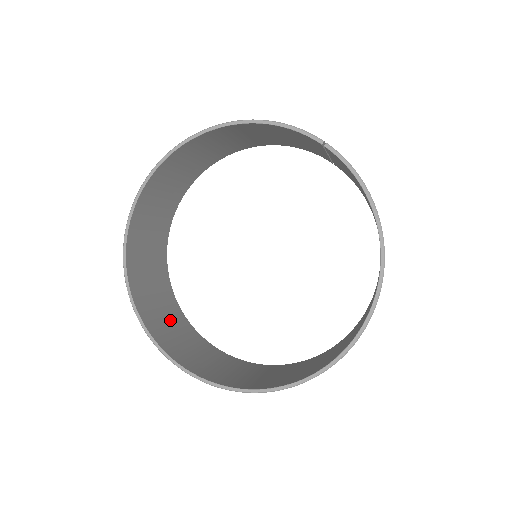
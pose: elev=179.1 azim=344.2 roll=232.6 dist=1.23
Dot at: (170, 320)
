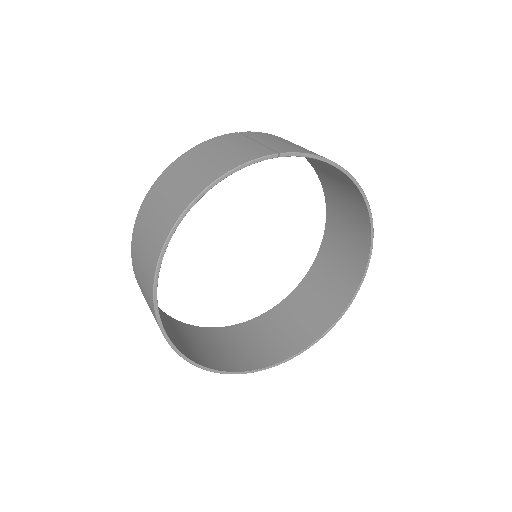
Dot at: (225, 345)
